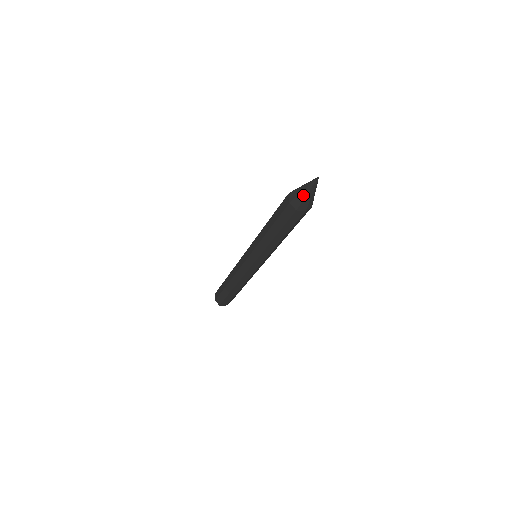
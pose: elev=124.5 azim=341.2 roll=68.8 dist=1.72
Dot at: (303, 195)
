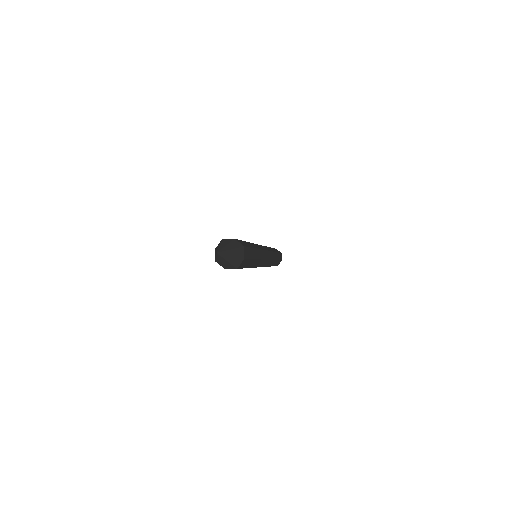
Dot at: (226, 263)
